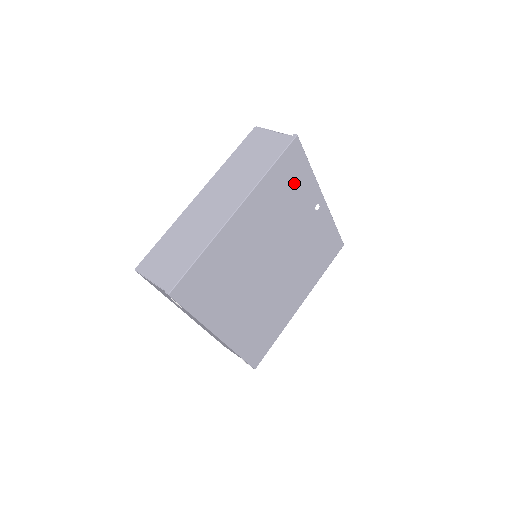
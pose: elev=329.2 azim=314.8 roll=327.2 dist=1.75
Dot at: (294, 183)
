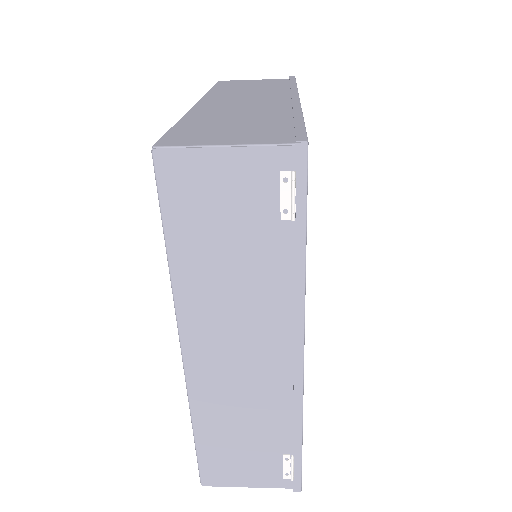
Dot at: occluded
